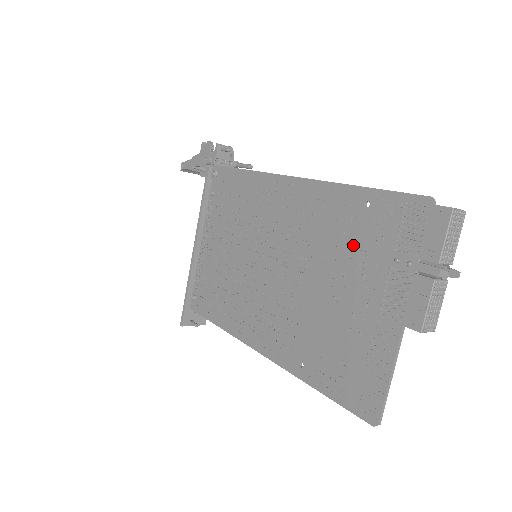
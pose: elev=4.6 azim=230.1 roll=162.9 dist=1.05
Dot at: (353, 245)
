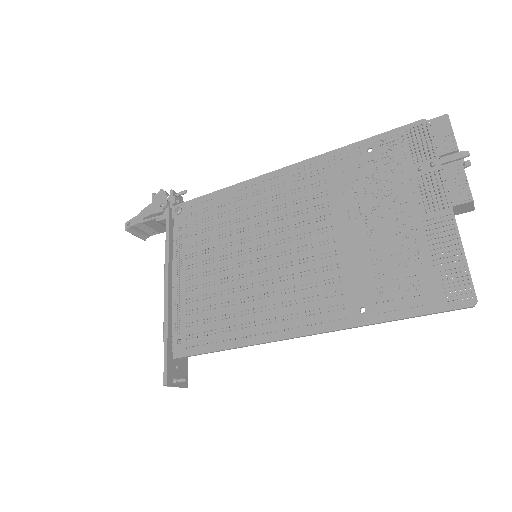
Dot at: (371, 182)
